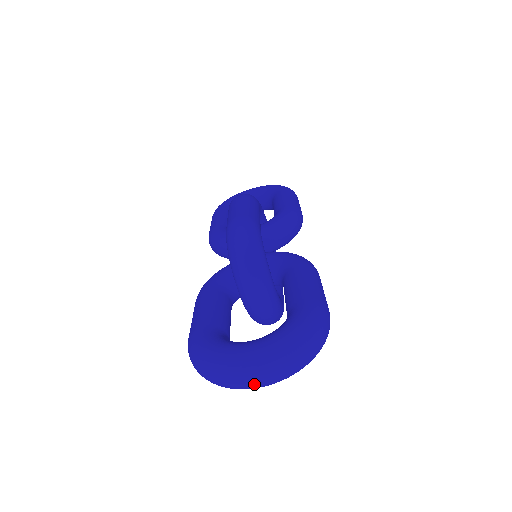
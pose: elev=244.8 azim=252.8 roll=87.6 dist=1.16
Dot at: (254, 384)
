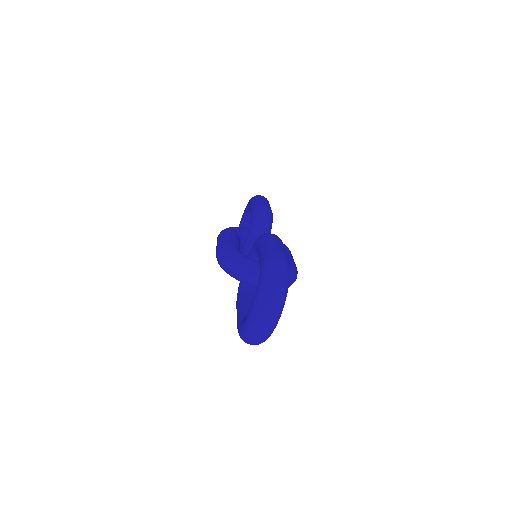
Dot at: (268, 325)
